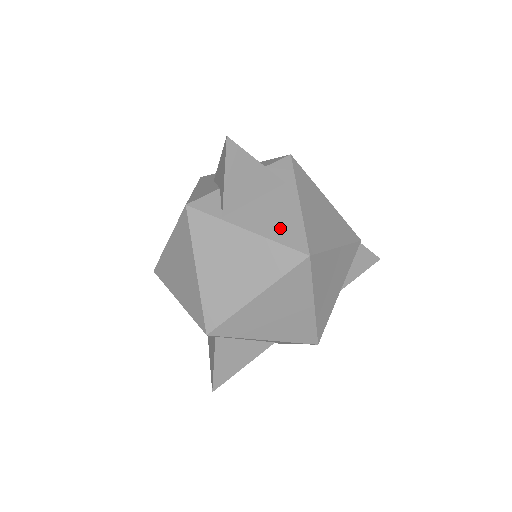
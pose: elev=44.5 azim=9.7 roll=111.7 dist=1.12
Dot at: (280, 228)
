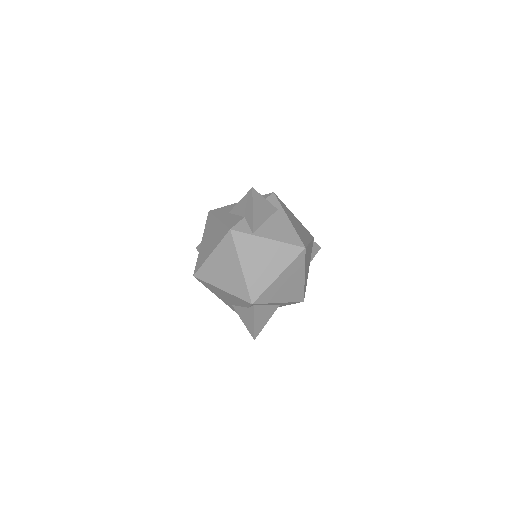
Dot at: (285, 235)
